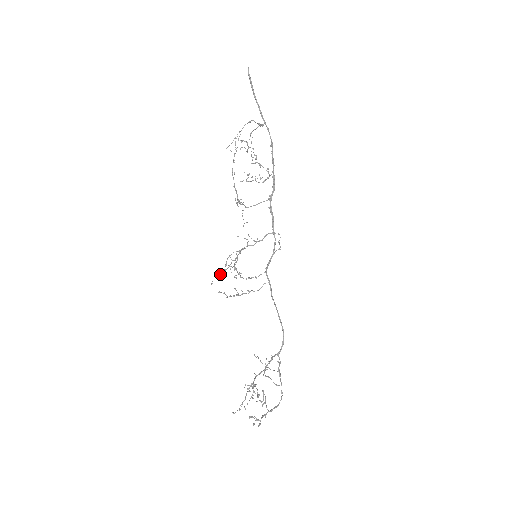
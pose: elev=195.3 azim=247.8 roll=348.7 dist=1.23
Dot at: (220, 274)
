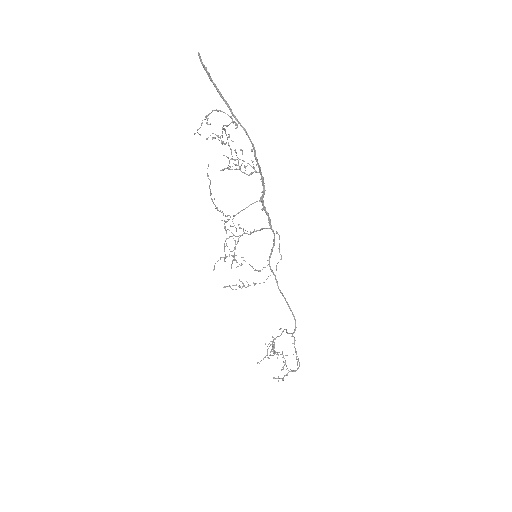
Dot at: (220, 258)
